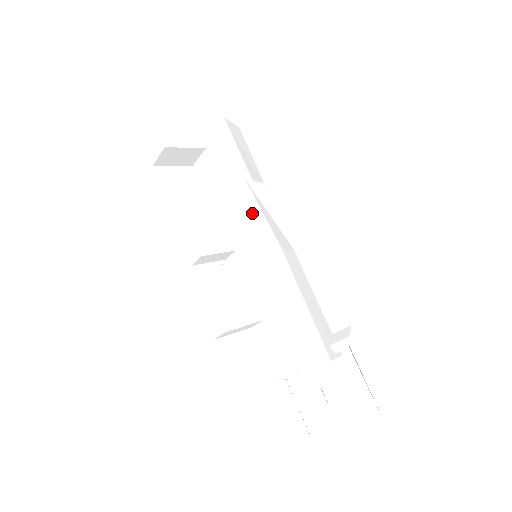
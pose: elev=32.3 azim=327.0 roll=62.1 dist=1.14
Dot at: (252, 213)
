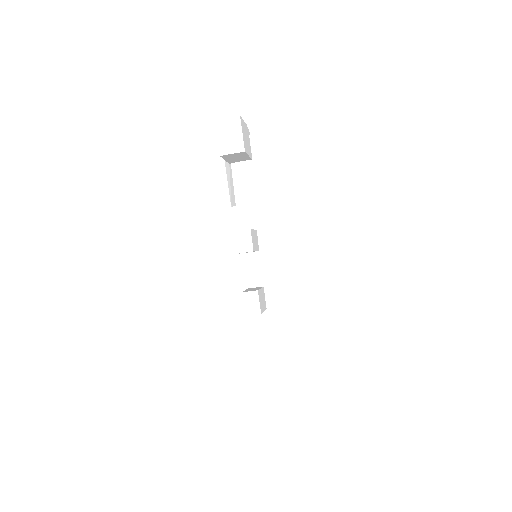
Dot at: (278, 228)
